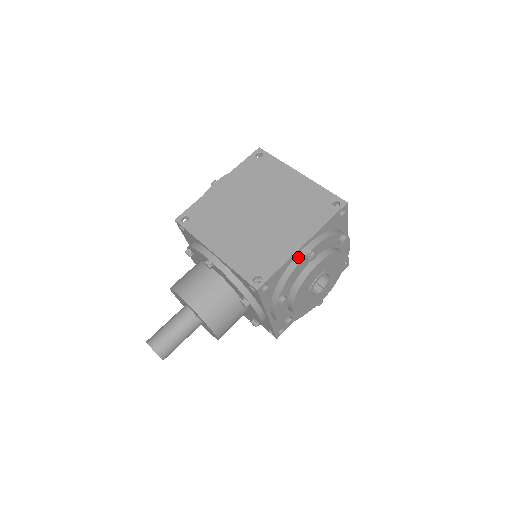
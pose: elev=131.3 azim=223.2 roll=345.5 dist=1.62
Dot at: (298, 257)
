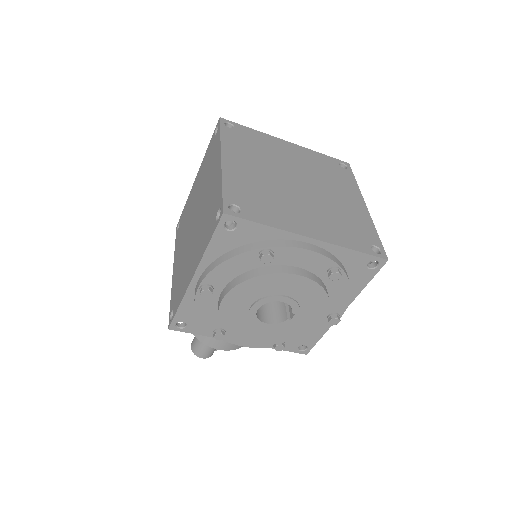
Dot at: (195, 292)
